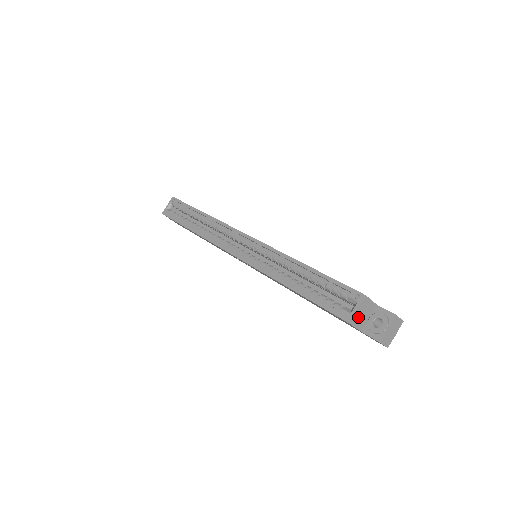
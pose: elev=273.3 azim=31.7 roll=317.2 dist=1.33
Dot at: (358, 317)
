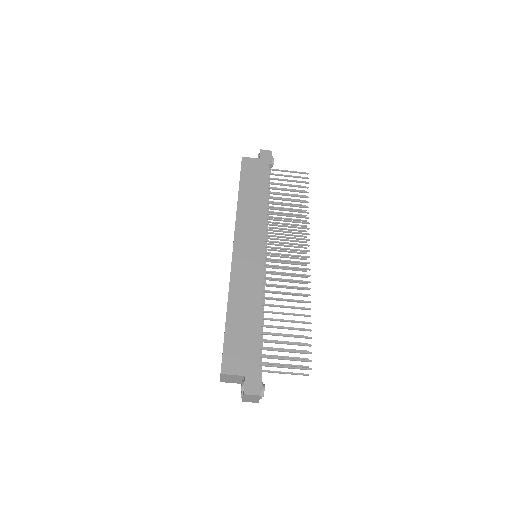
Dot at: (228, 380)
